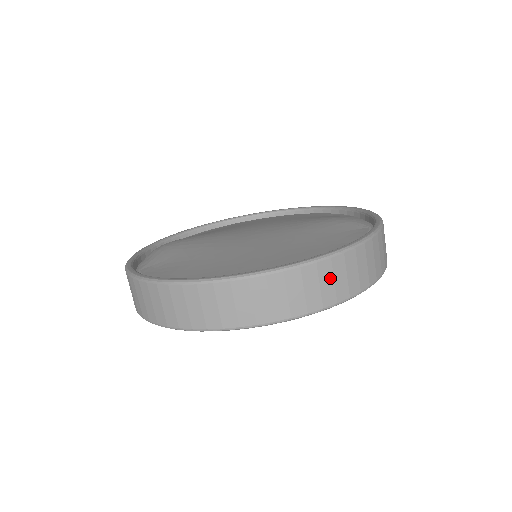
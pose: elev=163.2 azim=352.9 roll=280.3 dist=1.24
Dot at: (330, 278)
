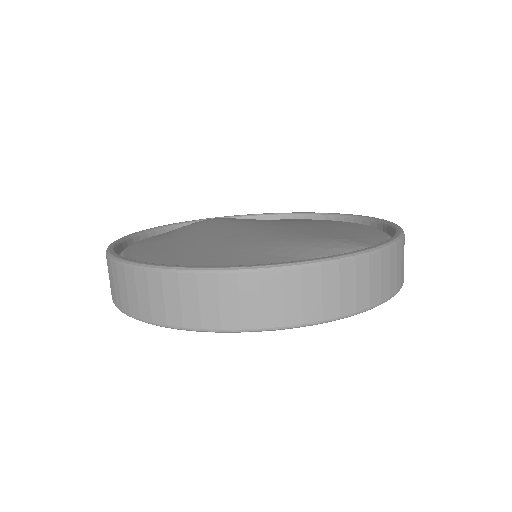
Dot at: (176, 295)
